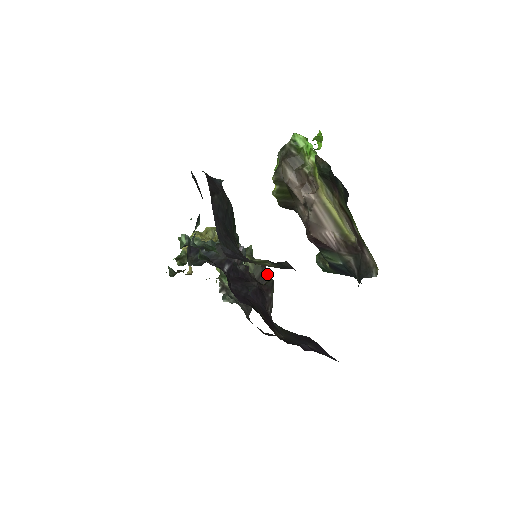
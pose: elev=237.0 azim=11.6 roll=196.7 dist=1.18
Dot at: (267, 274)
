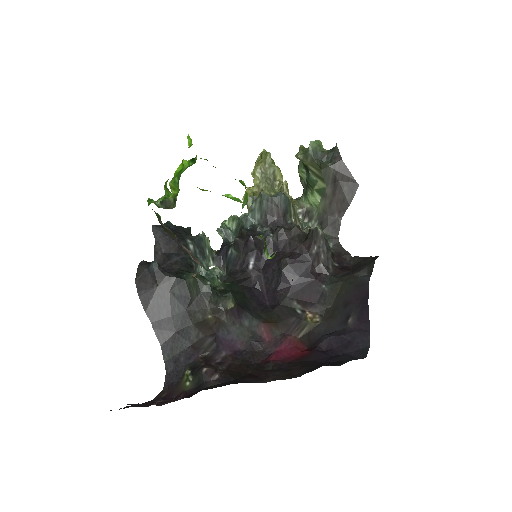
Dot at: (345, 165)
